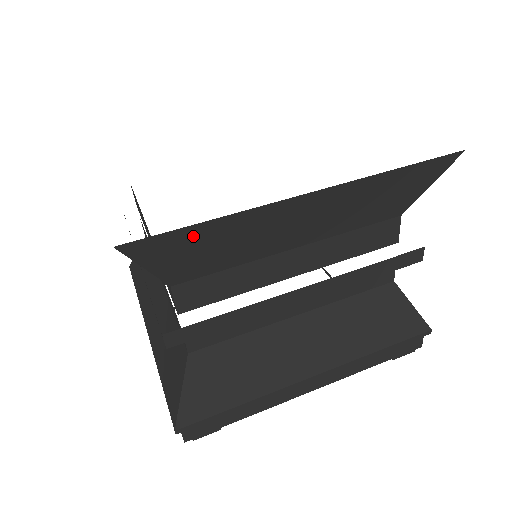
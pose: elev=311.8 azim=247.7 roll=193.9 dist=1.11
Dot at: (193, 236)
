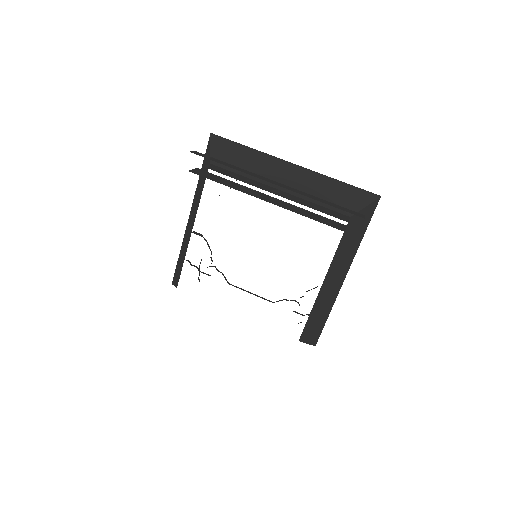
Dot at: occluded
